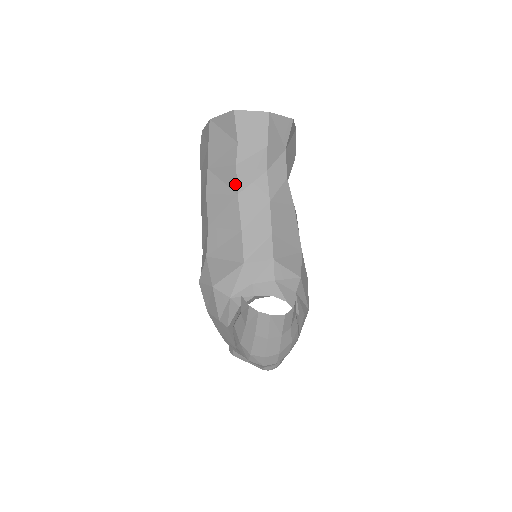
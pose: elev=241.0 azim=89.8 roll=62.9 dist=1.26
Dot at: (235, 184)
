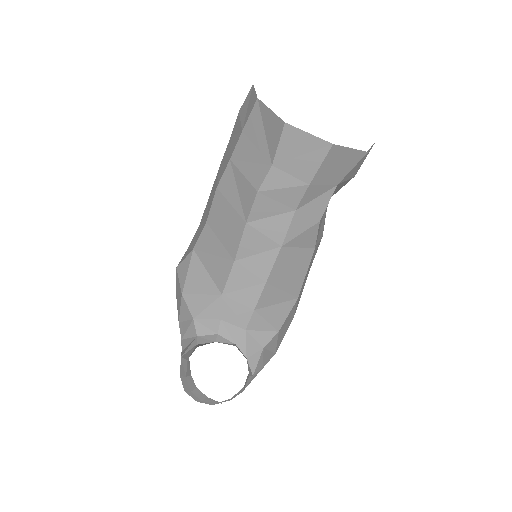
Dot at: (248, 210)
